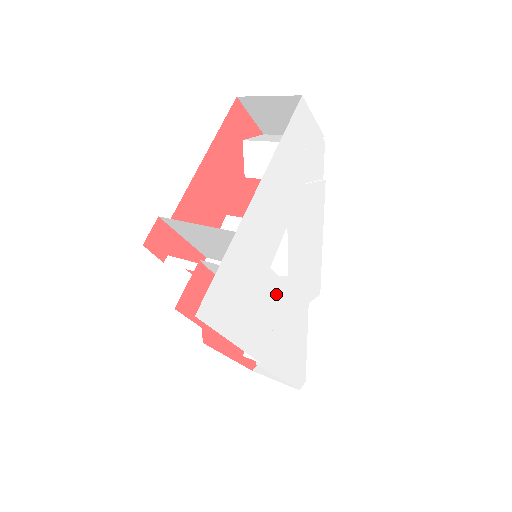
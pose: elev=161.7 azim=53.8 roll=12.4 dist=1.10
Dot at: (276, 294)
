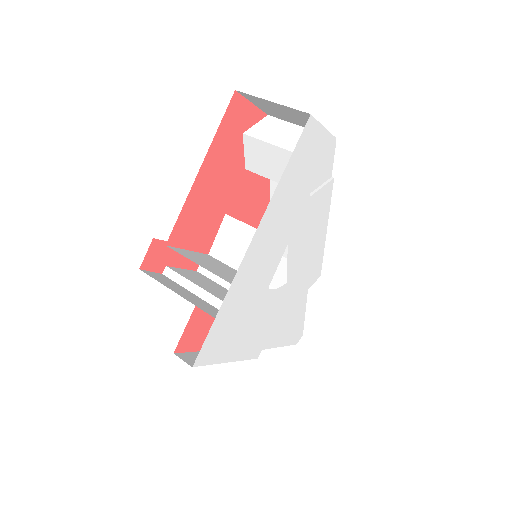
Dot at: (274, 303)
